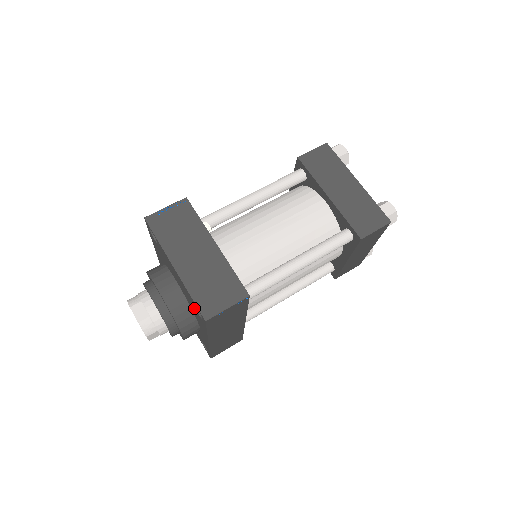
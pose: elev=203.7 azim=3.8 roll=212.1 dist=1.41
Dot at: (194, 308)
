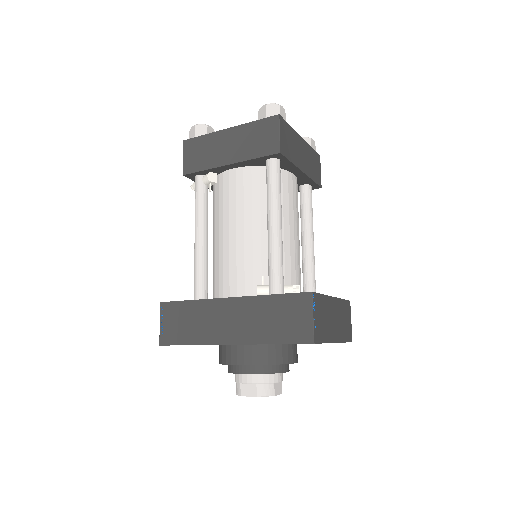
Dot at: occluded
